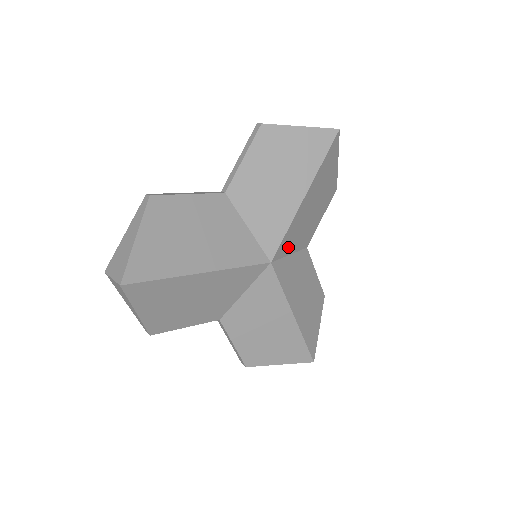
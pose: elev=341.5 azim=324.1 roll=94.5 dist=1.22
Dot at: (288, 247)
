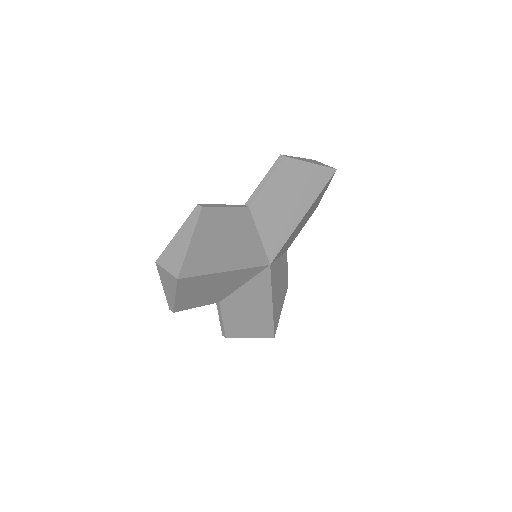
Dot at: (281, 252)
